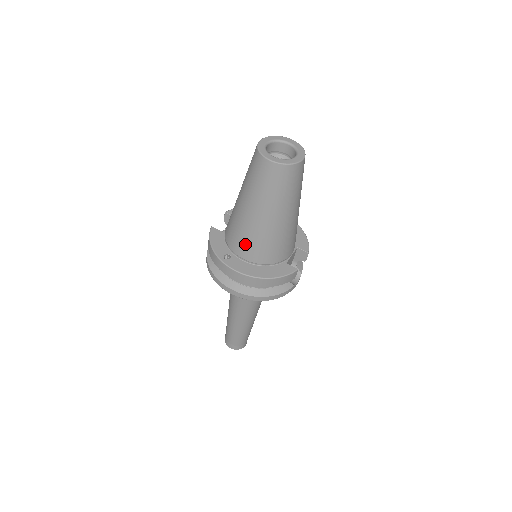
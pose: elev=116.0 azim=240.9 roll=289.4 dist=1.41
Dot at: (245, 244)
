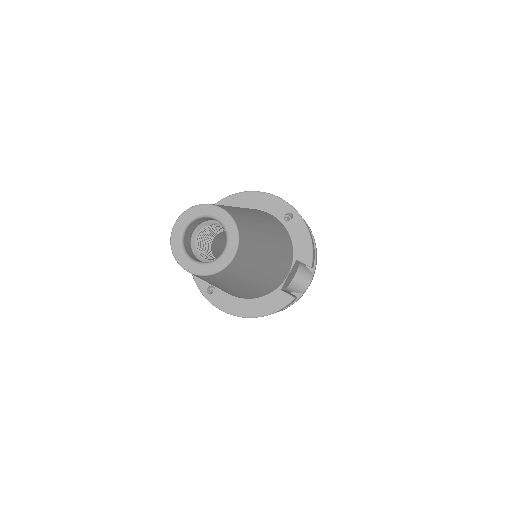
Dot at: occluded
